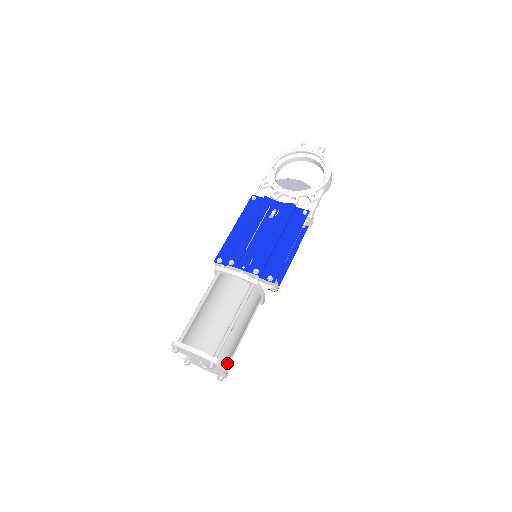
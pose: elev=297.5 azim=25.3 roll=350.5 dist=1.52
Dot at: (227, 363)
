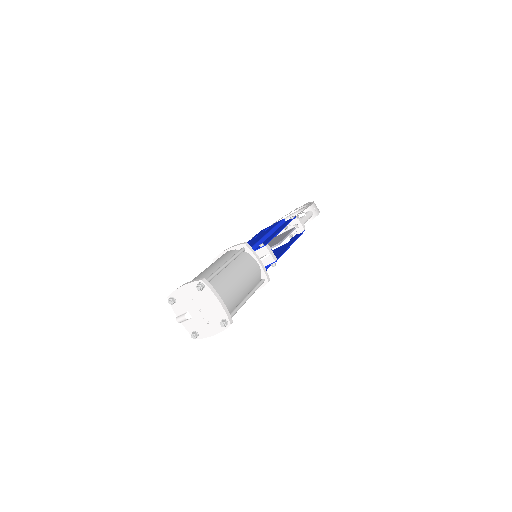
Dot at: (224, 300)
